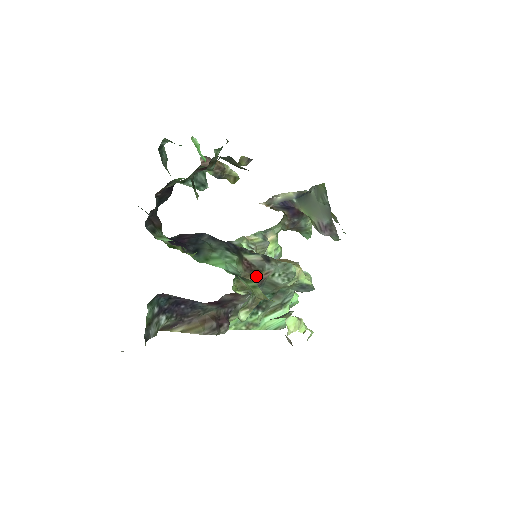
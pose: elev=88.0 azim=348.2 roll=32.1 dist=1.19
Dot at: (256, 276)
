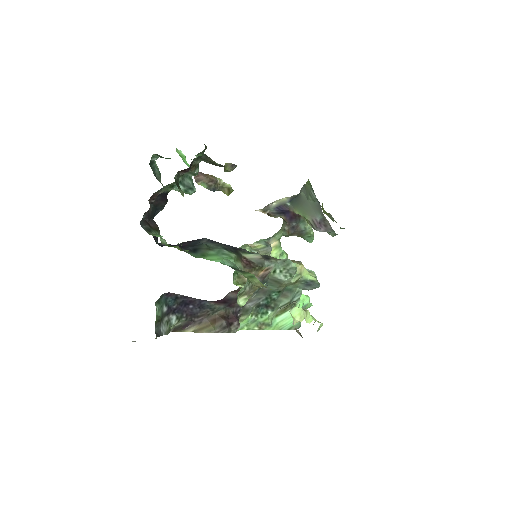
Dot at: (256, 272)
